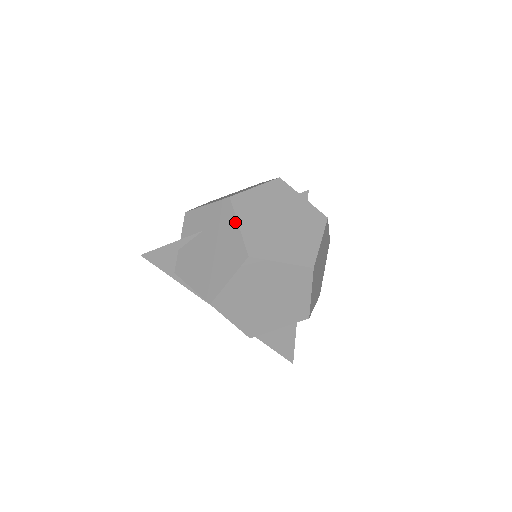
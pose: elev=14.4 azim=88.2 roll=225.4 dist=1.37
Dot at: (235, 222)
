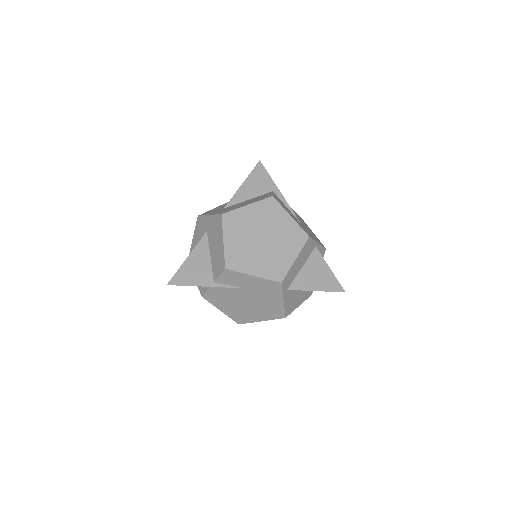
Dot at: (281, 298)
